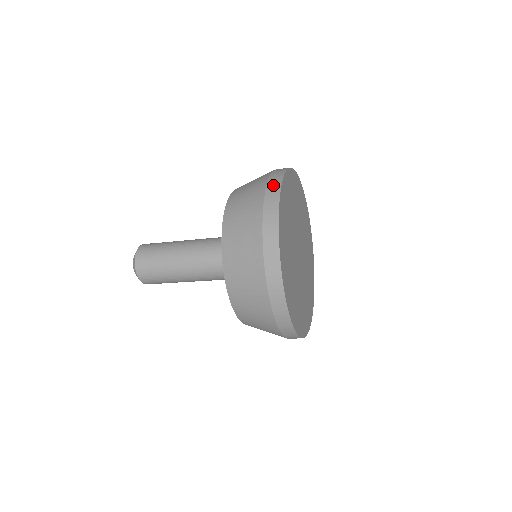
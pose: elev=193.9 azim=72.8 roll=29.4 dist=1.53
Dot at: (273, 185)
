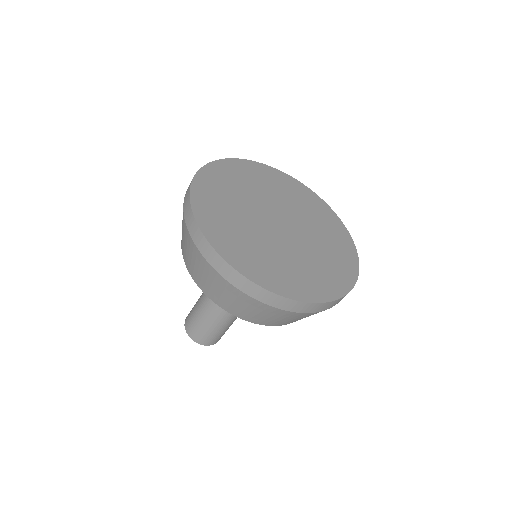
Dot at: occluded
